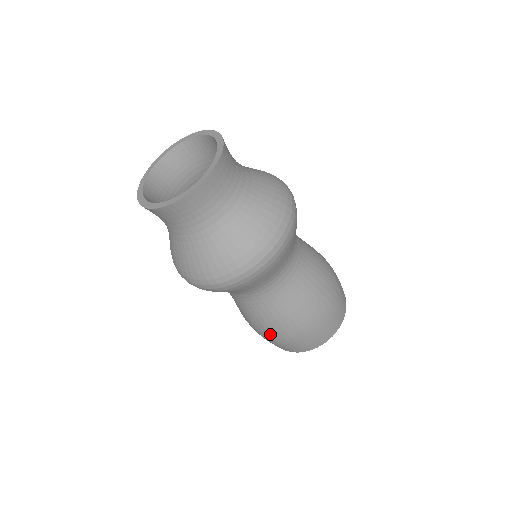
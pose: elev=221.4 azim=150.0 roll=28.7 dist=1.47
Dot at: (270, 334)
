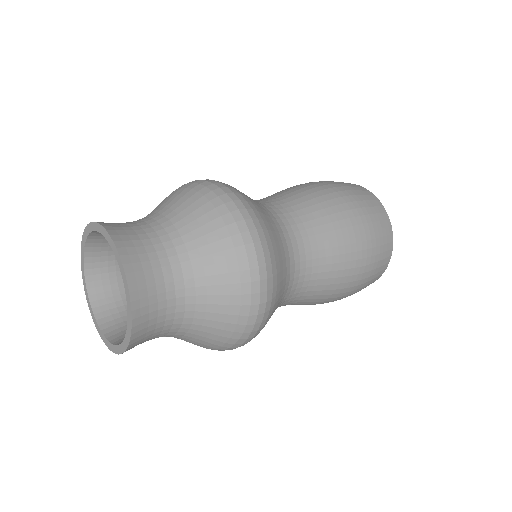
Dot at: occluded
